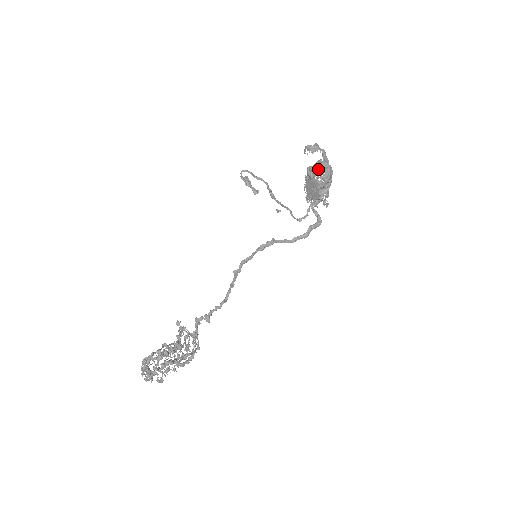
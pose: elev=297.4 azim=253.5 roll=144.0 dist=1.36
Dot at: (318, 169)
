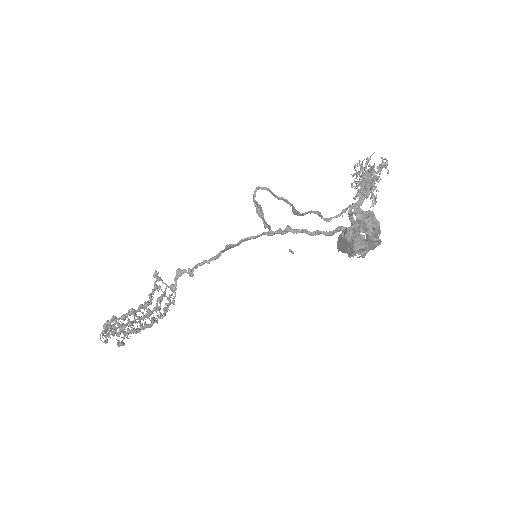
Dot at: occluded
